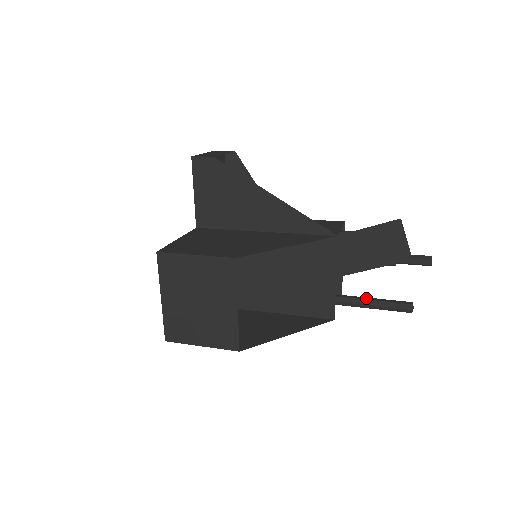
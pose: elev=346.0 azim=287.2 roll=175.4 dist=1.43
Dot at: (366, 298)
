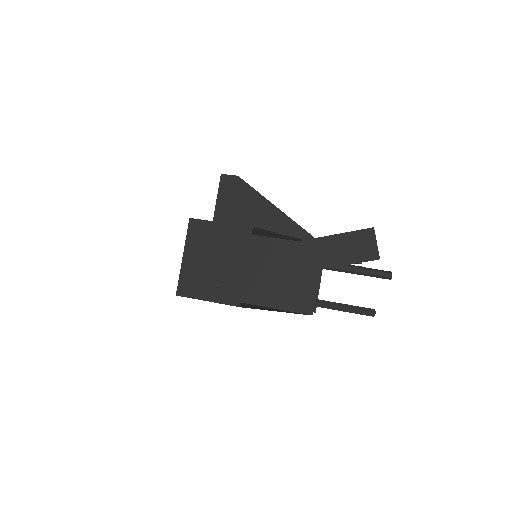
Dot at: (339, 303)
